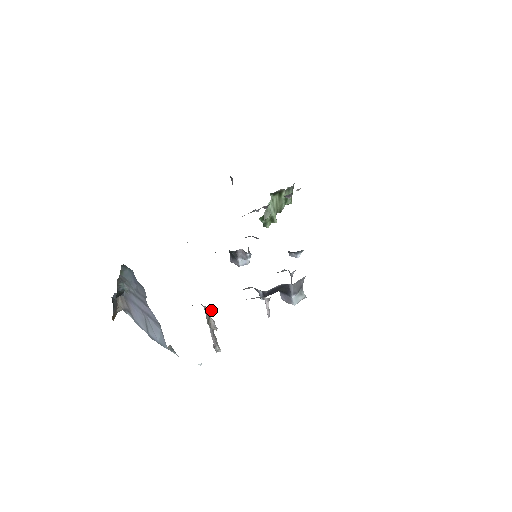
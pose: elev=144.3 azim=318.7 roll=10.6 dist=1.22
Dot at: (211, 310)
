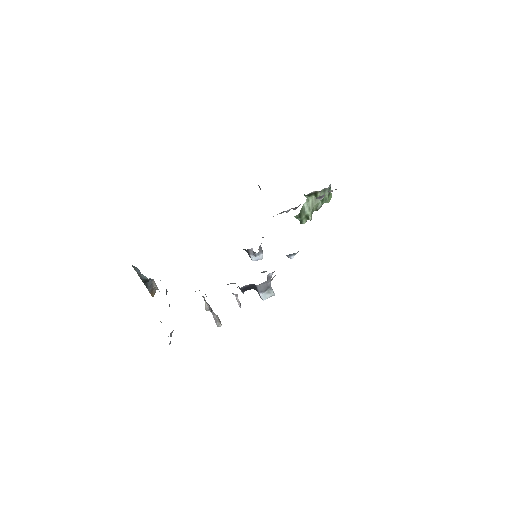
Dot at: (204, 297)
